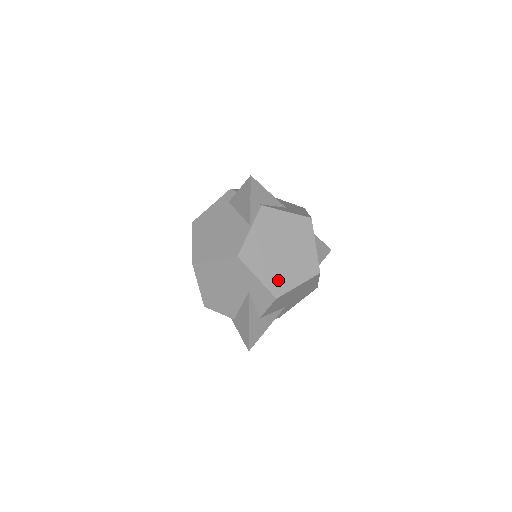
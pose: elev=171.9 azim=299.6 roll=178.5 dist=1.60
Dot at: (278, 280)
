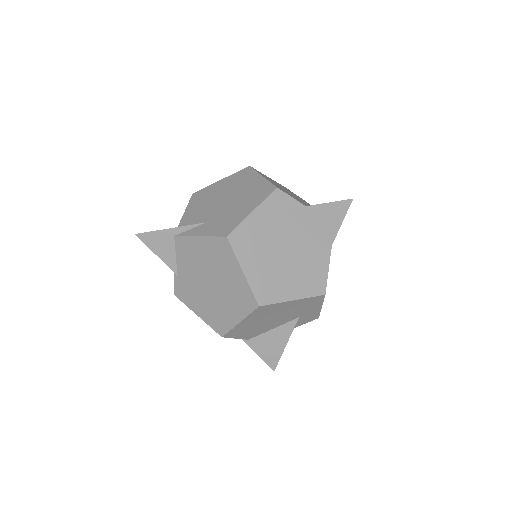
Dot at: occluded
